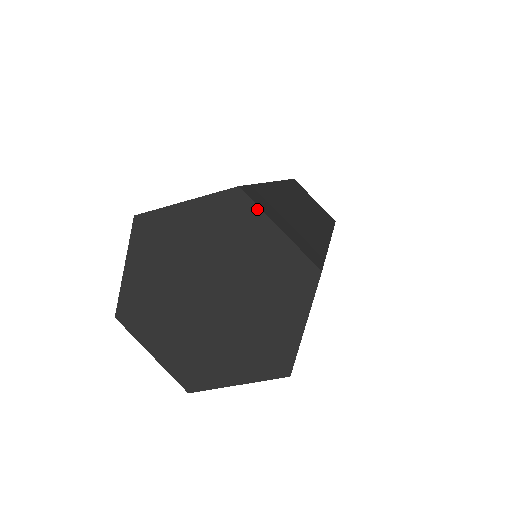
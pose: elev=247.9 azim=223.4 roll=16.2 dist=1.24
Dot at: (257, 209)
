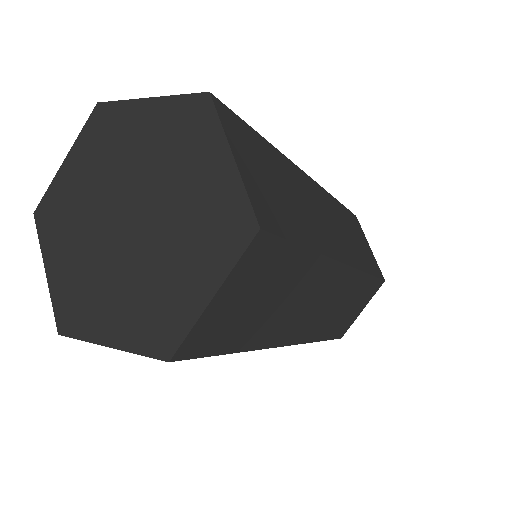
Dot at: (218, 125)
